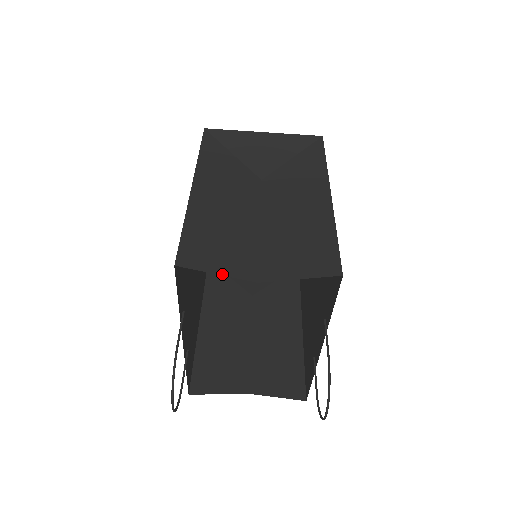
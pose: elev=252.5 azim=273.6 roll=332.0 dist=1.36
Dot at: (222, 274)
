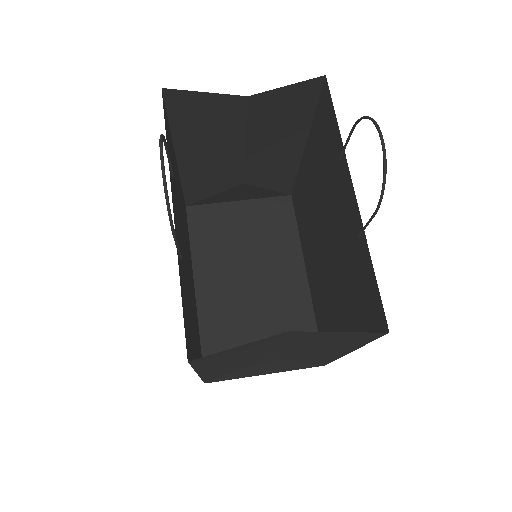
Dot at: (210, 94)
